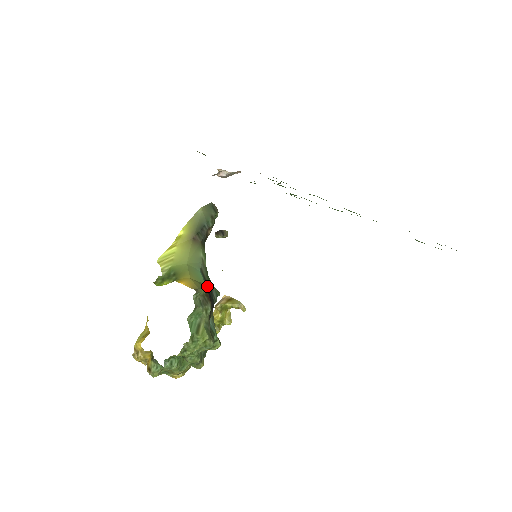
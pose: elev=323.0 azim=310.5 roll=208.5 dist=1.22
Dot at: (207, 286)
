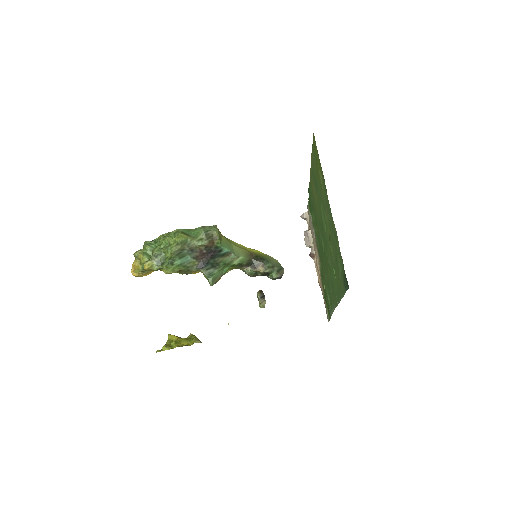
Dot at: (218, 255)
